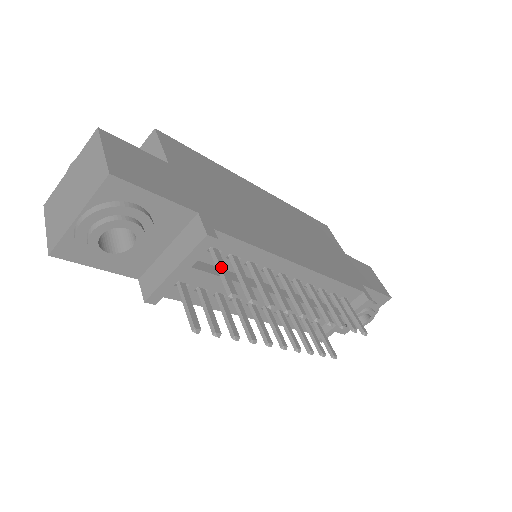
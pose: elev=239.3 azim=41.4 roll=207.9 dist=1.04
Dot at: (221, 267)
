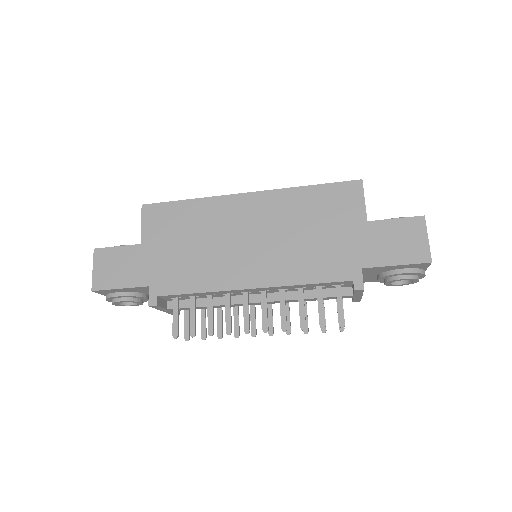
Dot at: (173, 314)
